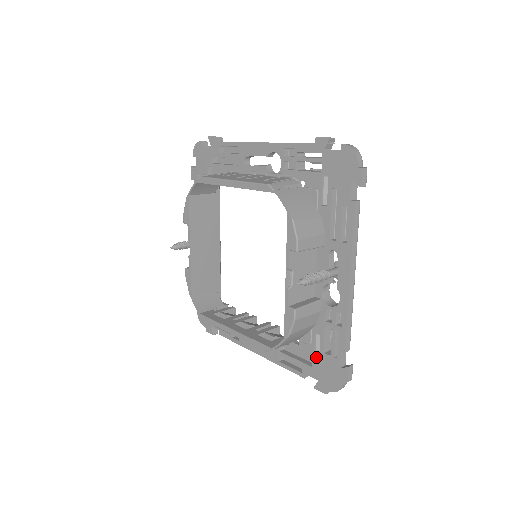
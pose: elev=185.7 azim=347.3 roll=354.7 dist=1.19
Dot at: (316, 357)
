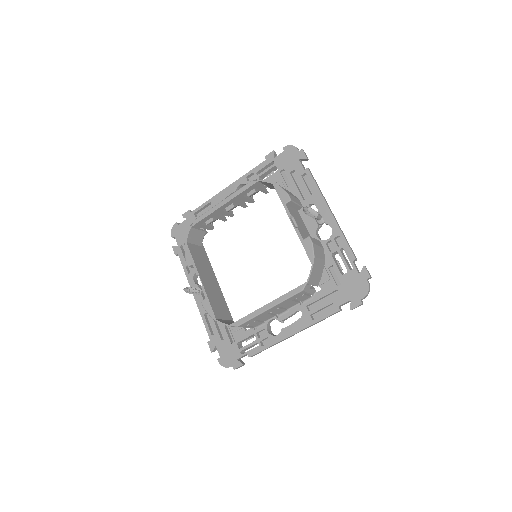
Dot at: (338, 286)
